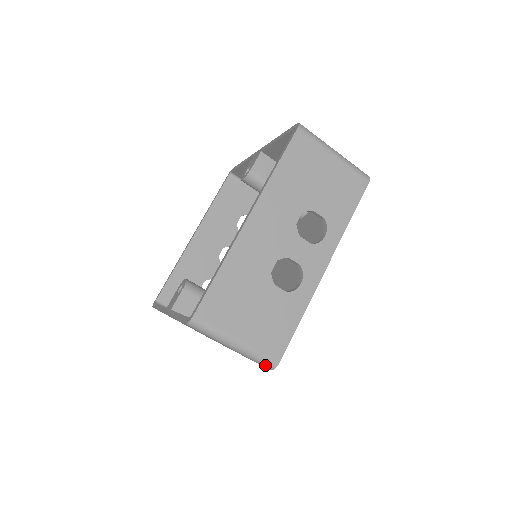
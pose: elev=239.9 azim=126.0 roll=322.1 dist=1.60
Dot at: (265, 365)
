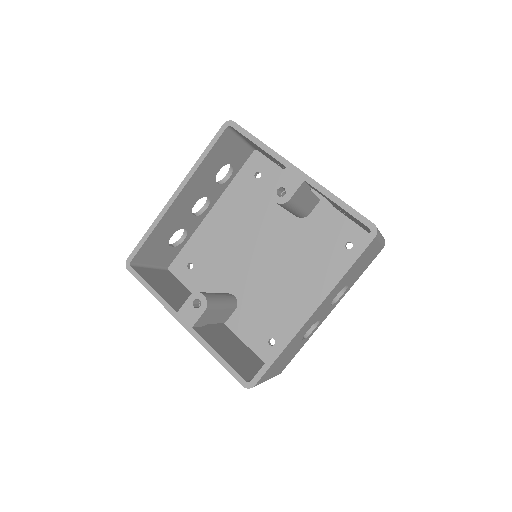
Dot at: occluded
